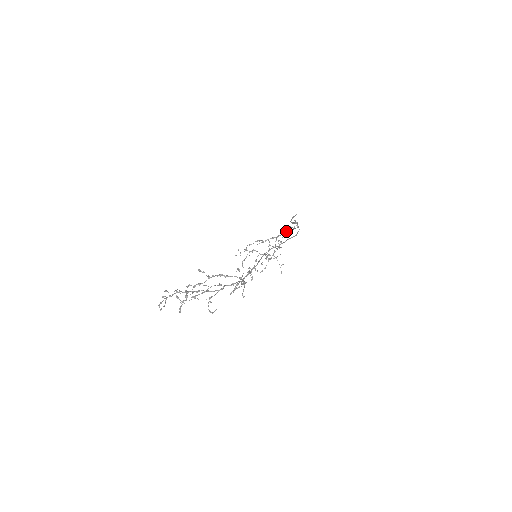
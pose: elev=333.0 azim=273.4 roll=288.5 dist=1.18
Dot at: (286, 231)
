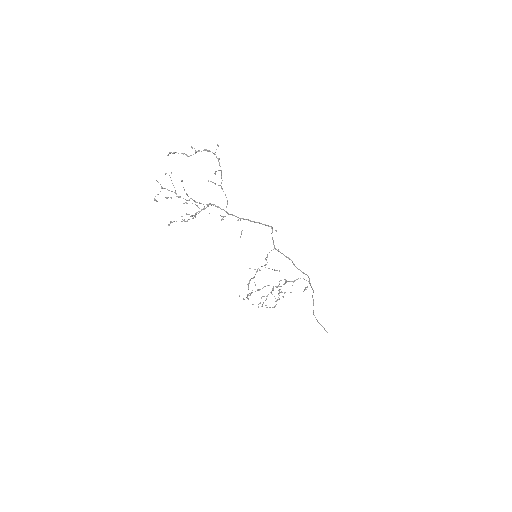
Dot at: (297, 279)
